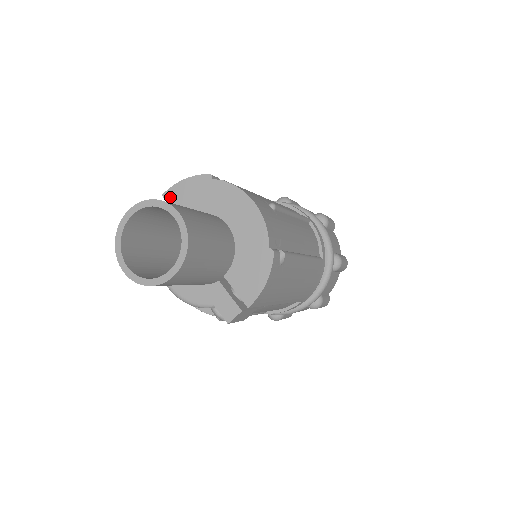
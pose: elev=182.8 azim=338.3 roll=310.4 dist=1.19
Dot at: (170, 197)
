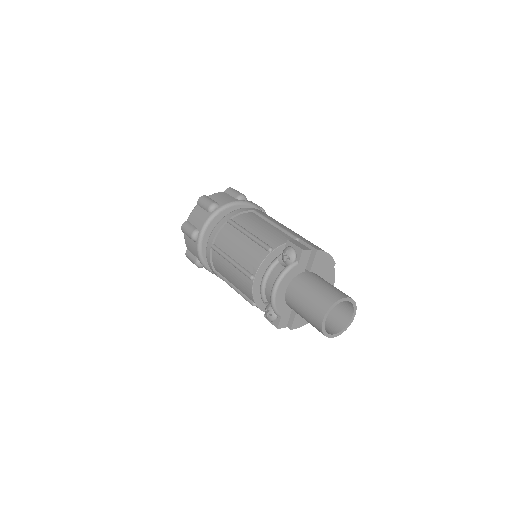
Dot at: (318, 255)
